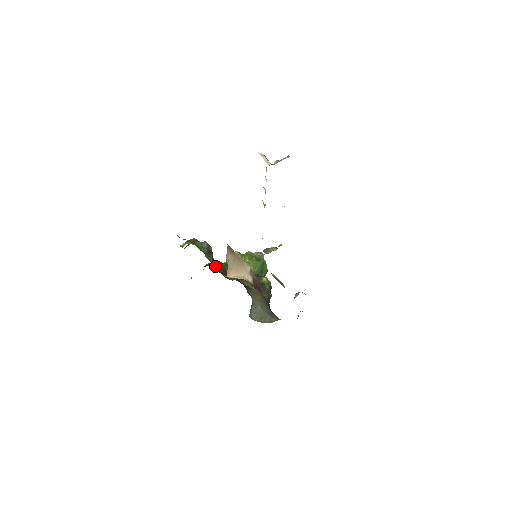
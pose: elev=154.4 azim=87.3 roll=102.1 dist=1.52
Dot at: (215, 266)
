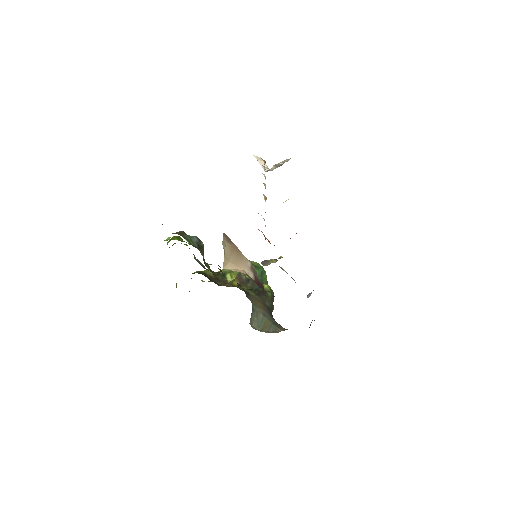
Dot at: occluded
